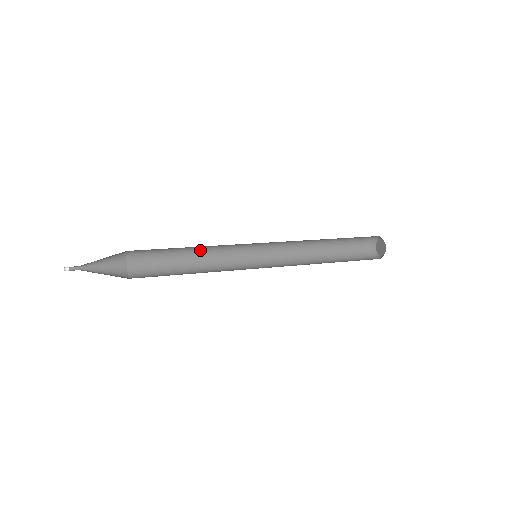
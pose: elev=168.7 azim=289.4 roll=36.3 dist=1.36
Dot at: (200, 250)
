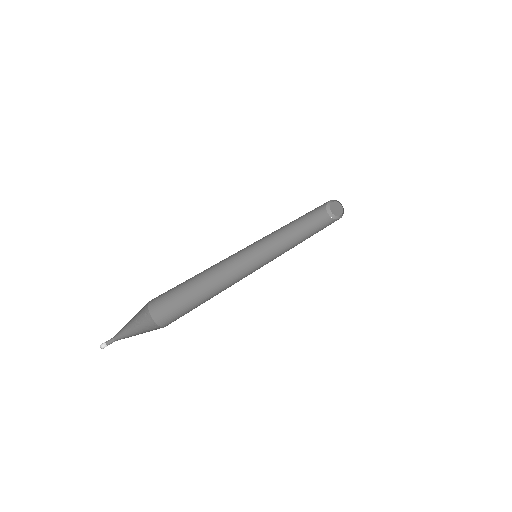
Dot at: (208, 271)
